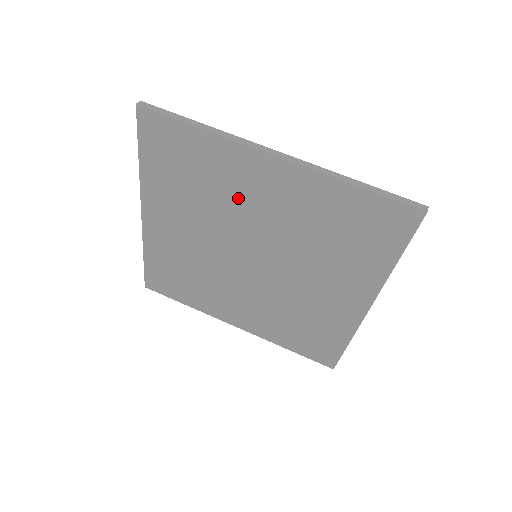
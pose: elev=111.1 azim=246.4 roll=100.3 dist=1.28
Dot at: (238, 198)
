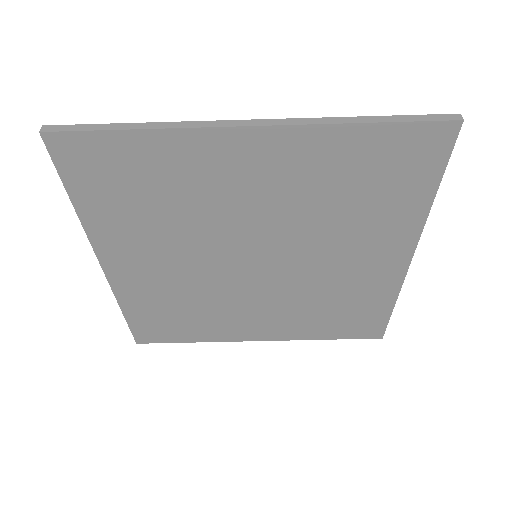
Dot at: (218, 199)
